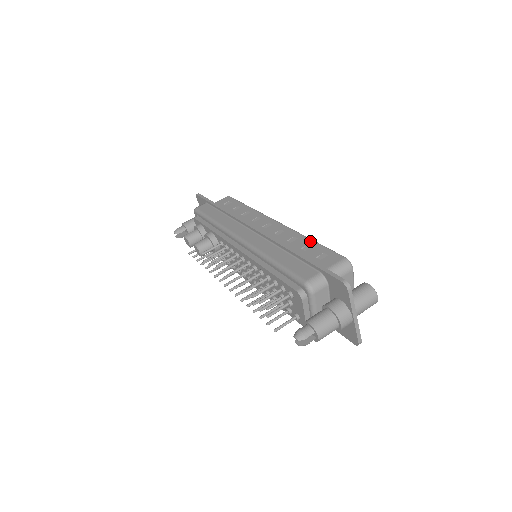
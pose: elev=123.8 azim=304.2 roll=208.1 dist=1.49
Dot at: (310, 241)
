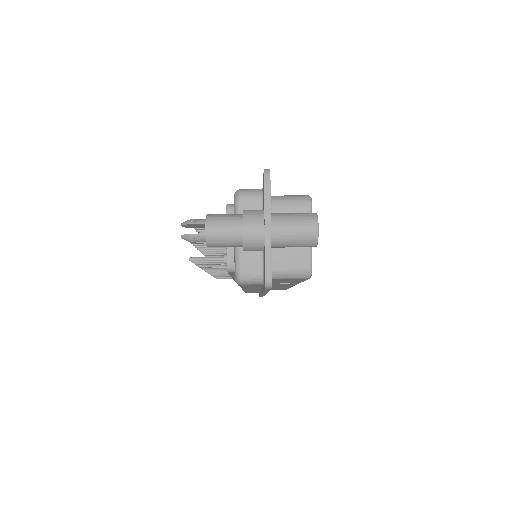
Dot at: occluded
